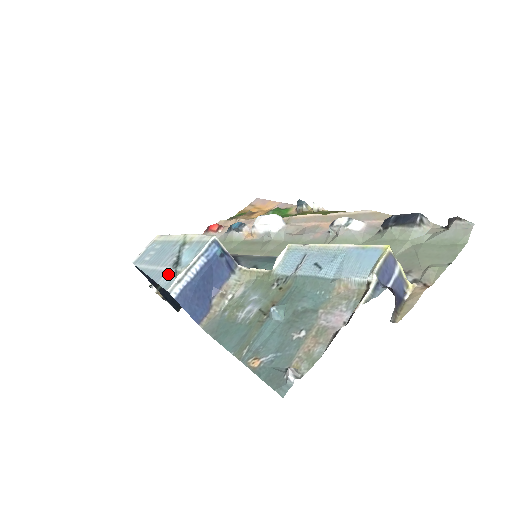
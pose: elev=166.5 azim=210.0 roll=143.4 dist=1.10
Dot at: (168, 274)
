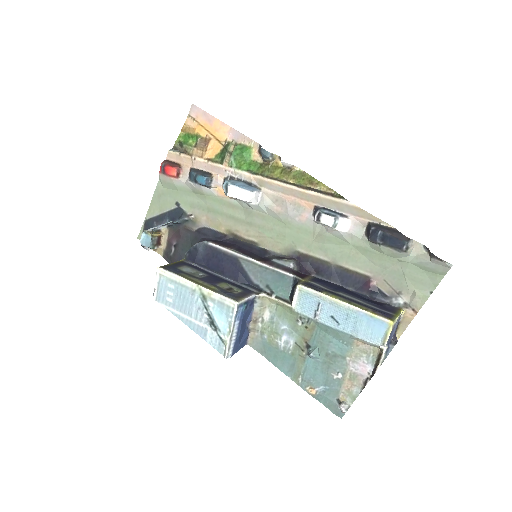
Dot at: (212, 336)
